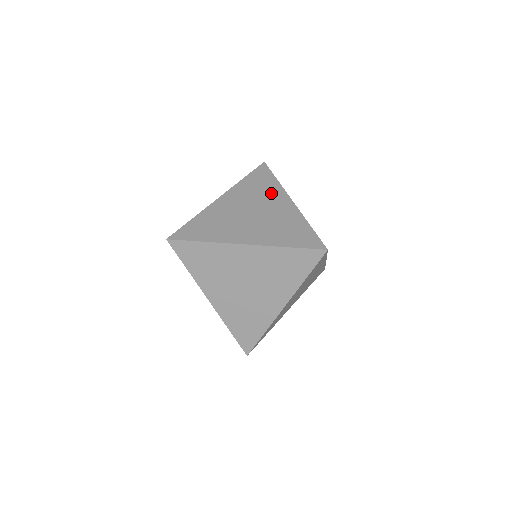
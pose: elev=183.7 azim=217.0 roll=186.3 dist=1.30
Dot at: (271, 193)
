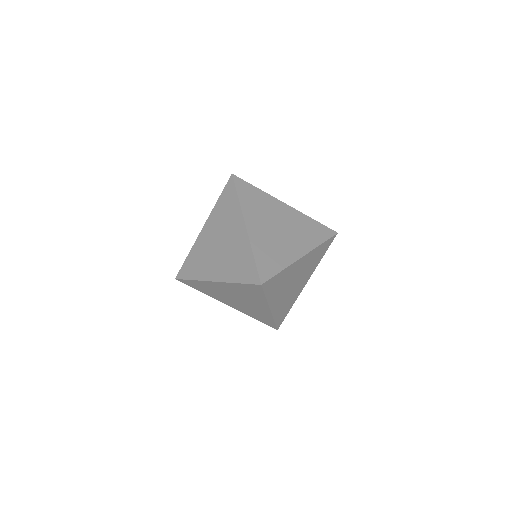
Dot at: (233, 217)
